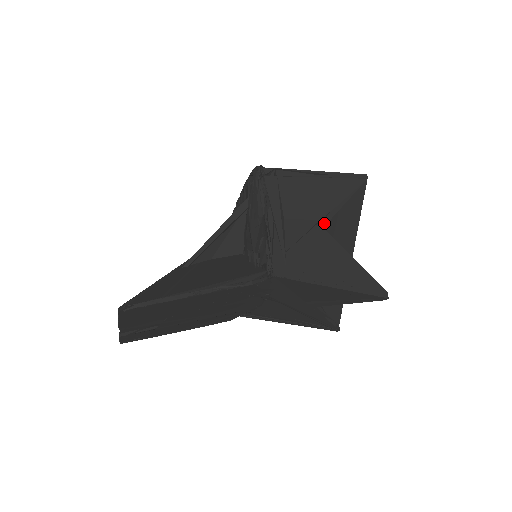
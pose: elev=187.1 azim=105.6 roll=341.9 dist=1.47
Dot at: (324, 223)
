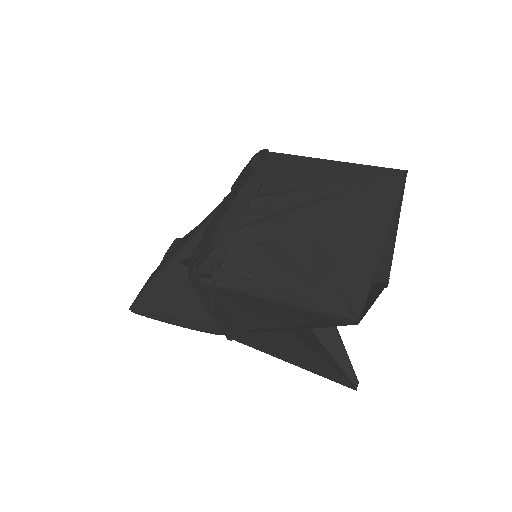
Dot at: (286, 330)
